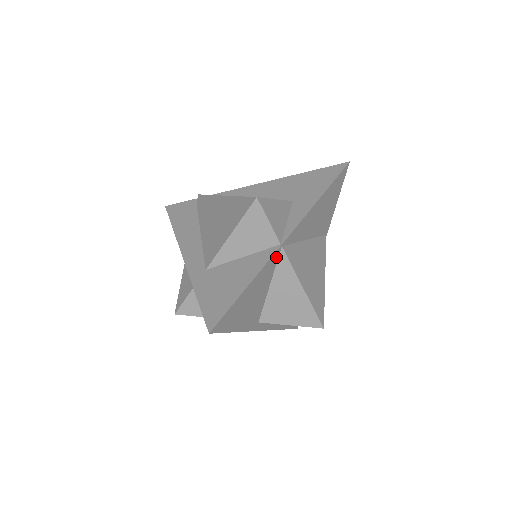
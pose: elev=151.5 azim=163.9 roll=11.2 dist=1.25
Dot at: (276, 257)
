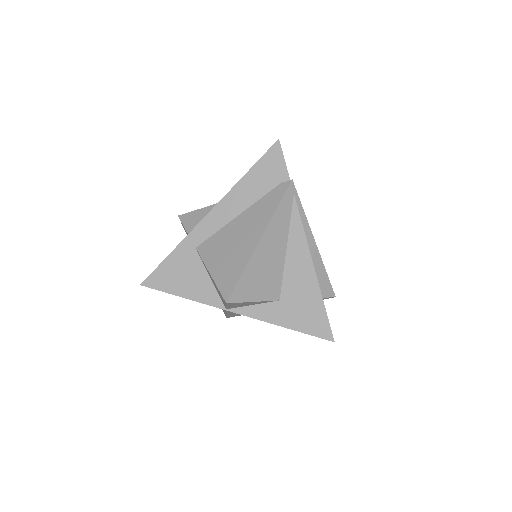
Dot at: occluded
